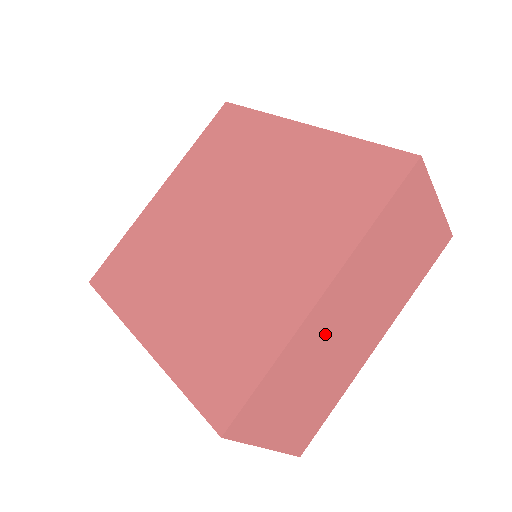
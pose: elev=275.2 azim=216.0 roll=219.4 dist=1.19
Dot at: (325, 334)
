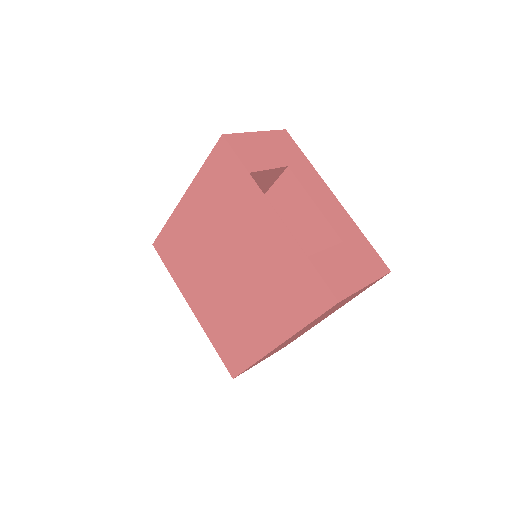
Dot at: occluded
